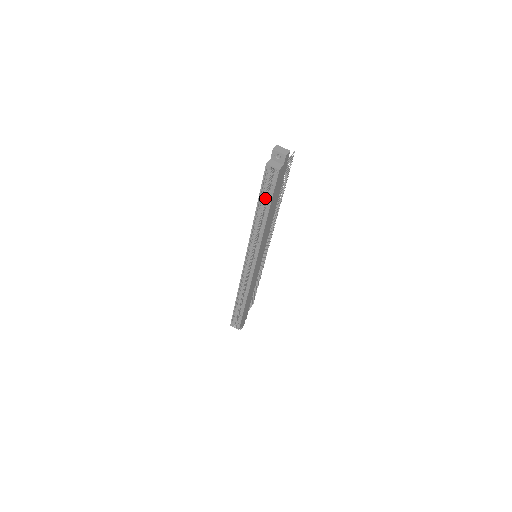
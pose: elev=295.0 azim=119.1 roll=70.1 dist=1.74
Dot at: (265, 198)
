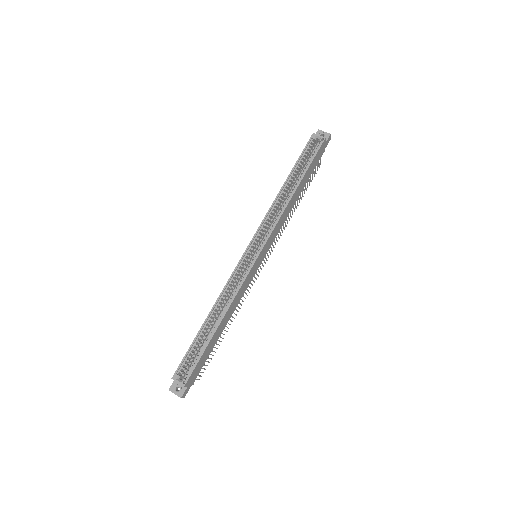
Dot at: (298, 172)
